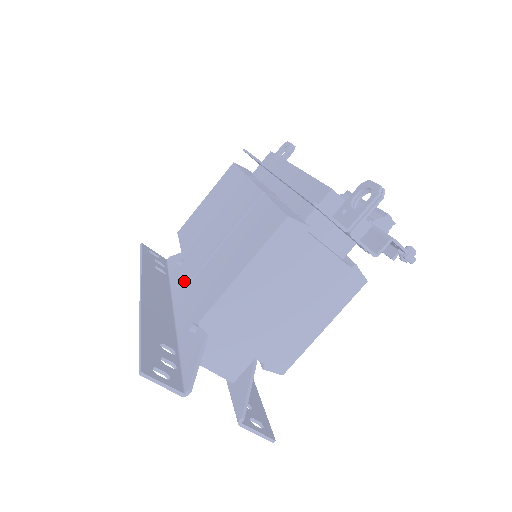
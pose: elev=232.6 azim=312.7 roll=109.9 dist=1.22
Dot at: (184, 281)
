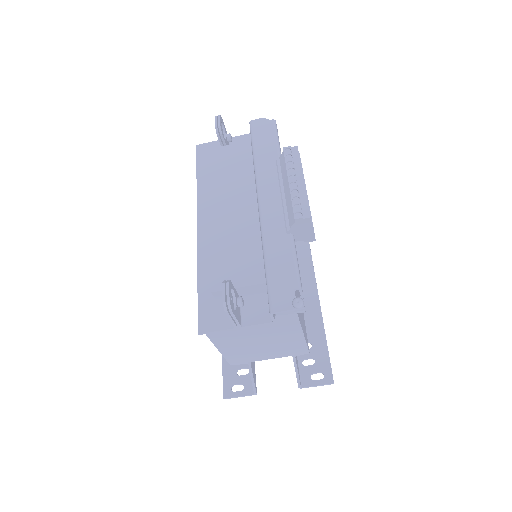
Dot at: occluded
